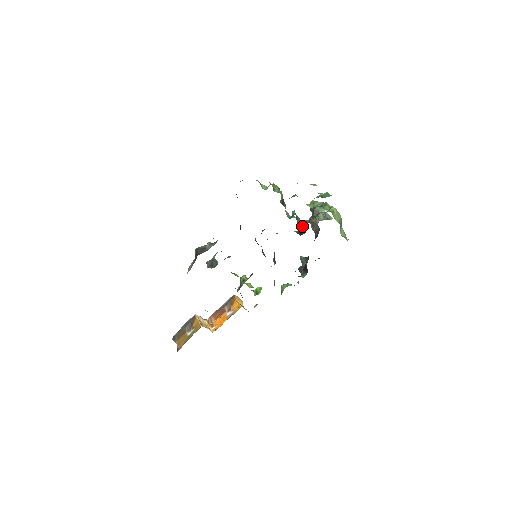
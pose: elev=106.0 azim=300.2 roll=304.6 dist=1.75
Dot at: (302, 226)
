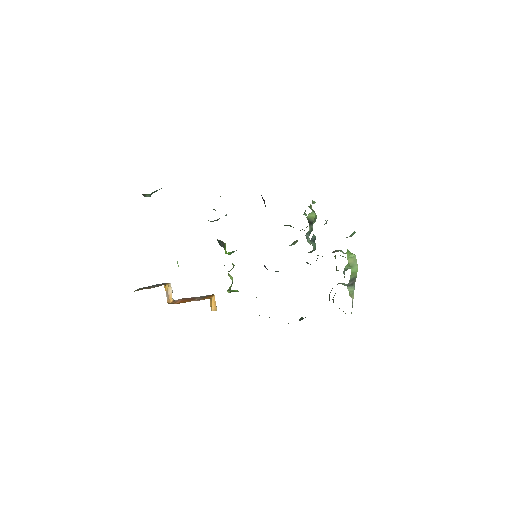
Dot at: occluded
